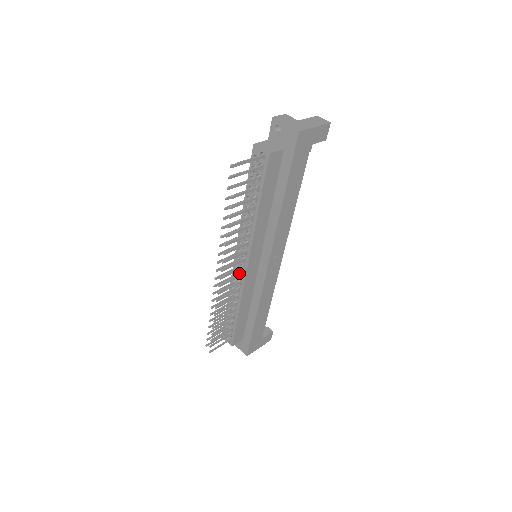
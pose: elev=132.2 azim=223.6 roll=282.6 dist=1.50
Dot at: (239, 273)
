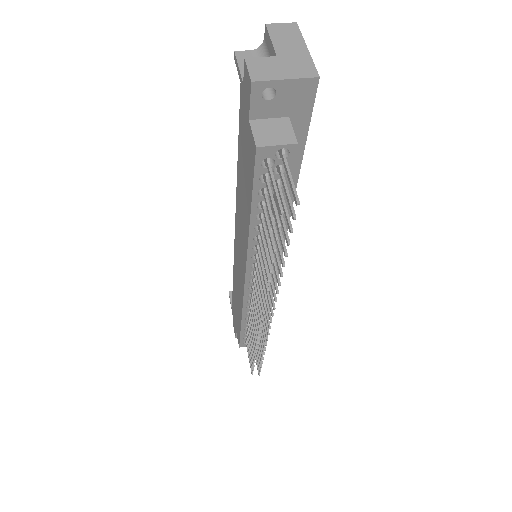
Dot at: occluded
